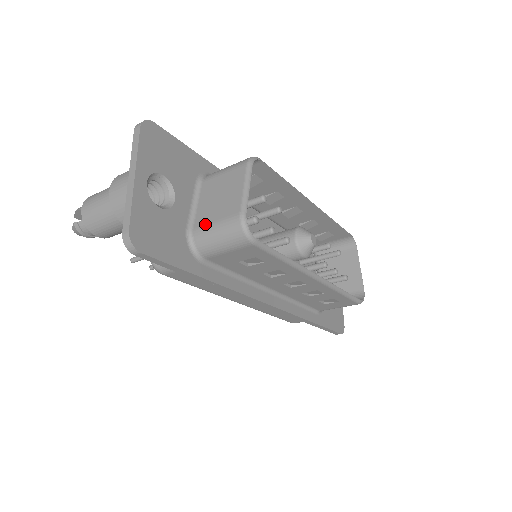
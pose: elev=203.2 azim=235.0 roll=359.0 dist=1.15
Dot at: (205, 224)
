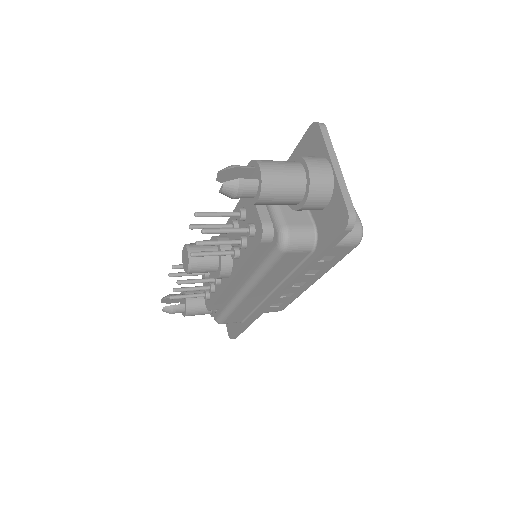
Dot at: occluded
